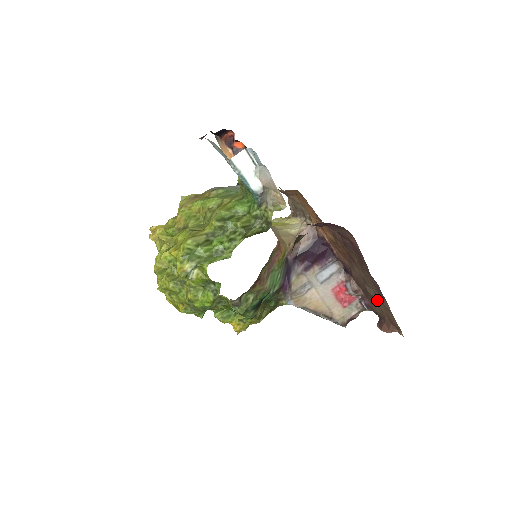
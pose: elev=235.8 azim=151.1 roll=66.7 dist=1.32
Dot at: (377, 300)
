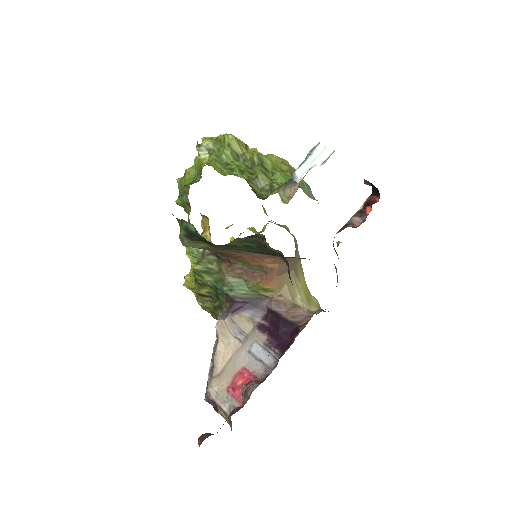
Dot at: occluded
